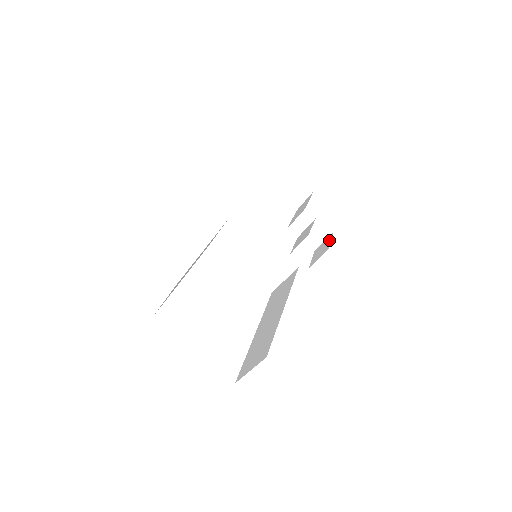
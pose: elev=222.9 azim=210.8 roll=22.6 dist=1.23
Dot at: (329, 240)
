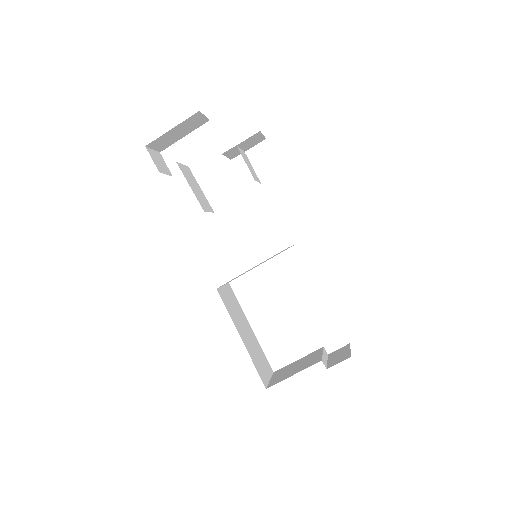
Dot at: occluded
